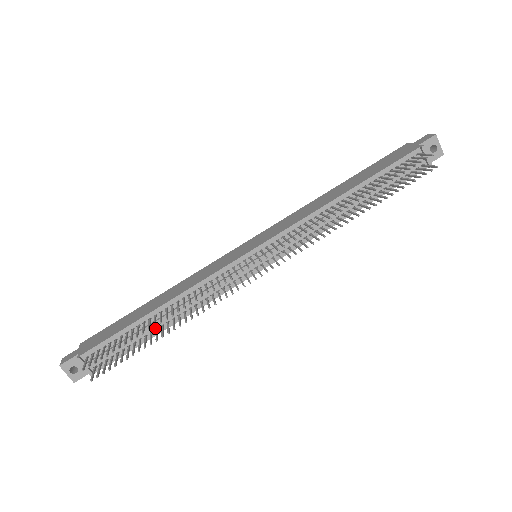
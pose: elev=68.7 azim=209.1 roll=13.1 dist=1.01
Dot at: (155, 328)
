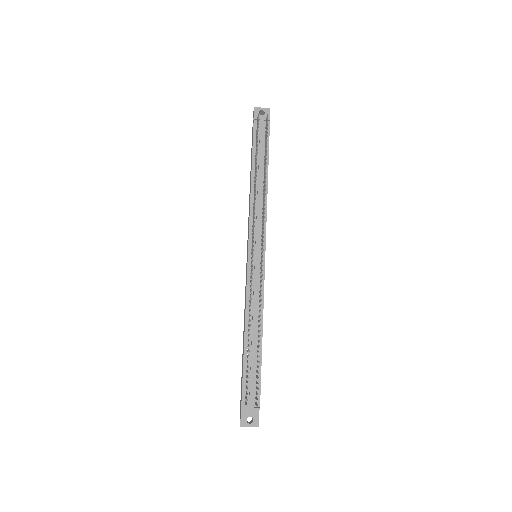
Dot at: (256, 347)
